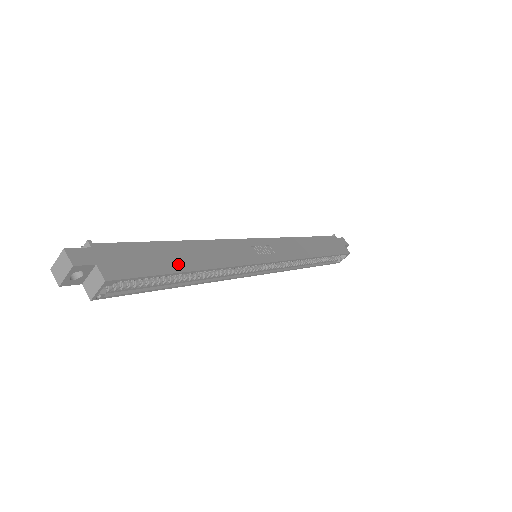
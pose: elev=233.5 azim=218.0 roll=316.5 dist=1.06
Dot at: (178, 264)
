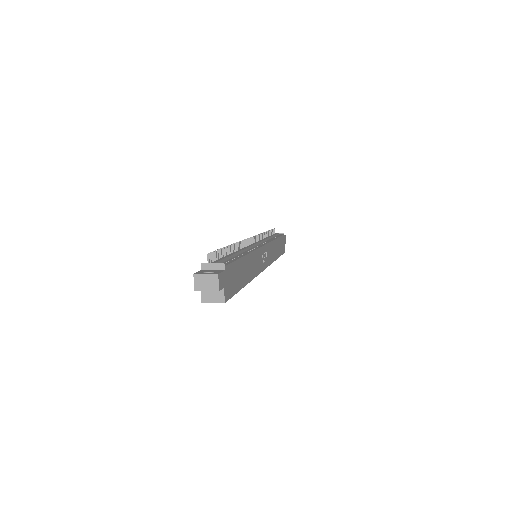
Dot at: (243, 280)
